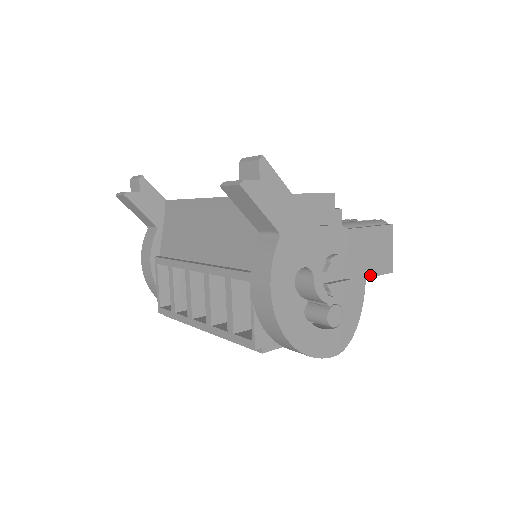
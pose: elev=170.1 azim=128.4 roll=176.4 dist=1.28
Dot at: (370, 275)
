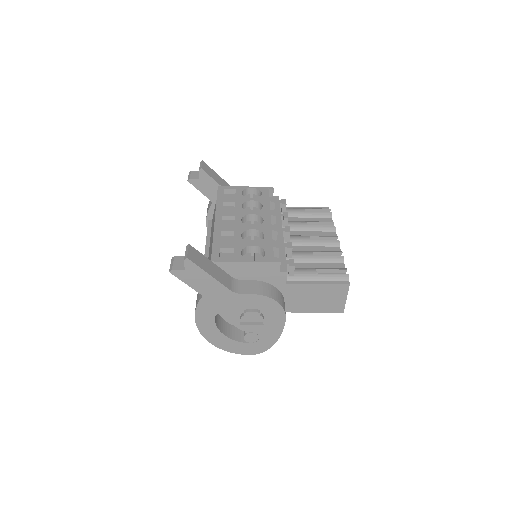
Dot at: (315, 311)
